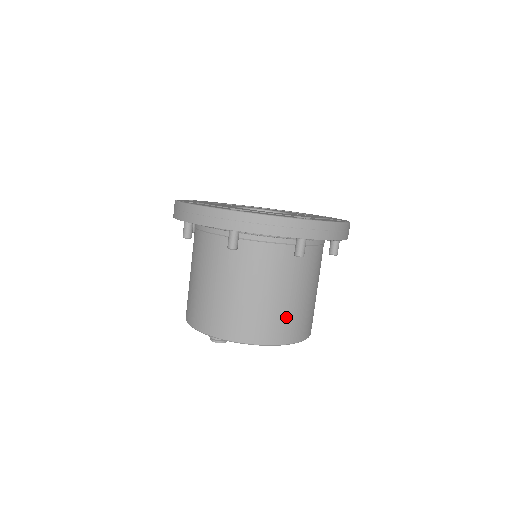
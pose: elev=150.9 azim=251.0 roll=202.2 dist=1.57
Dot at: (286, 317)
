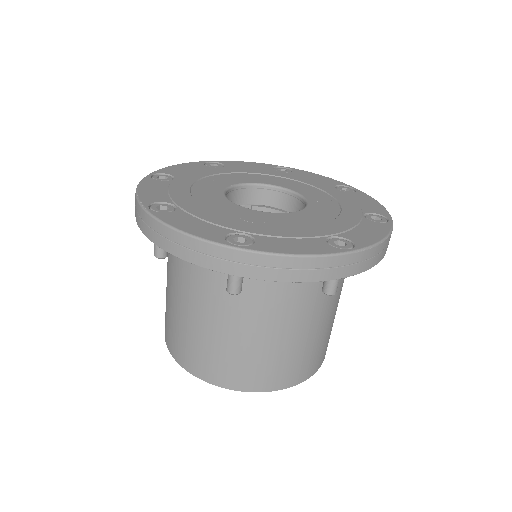
Dot at: (304, 355)
